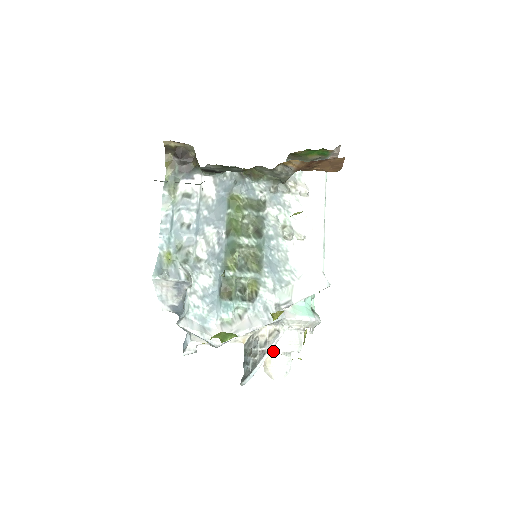
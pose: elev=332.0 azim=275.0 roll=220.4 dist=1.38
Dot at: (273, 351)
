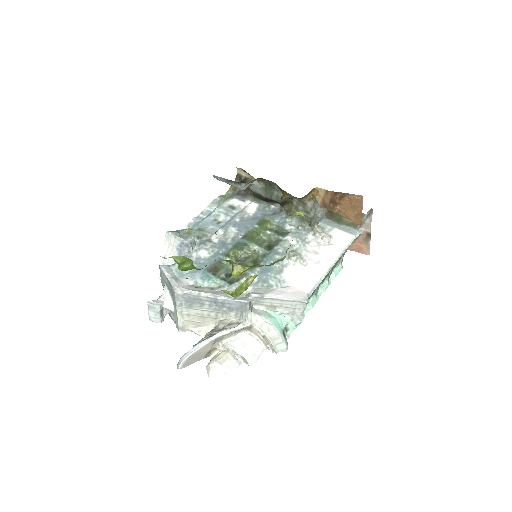
Dot at: (224, 345)
